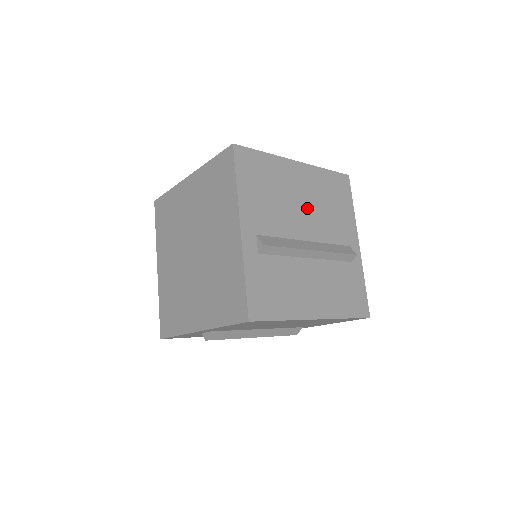
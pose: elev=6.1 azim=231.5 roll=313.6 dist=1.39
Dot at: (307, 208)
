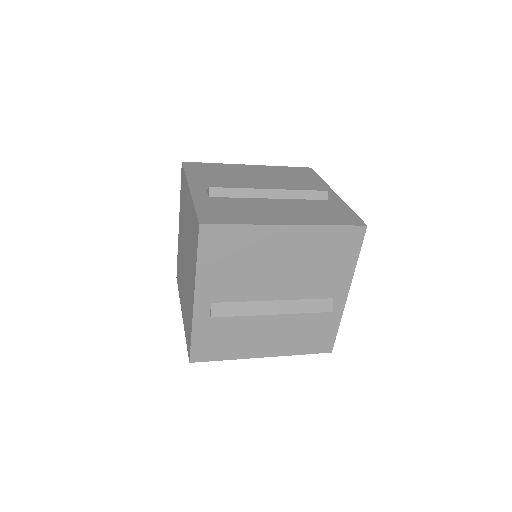
Dot at: (264, 180)
